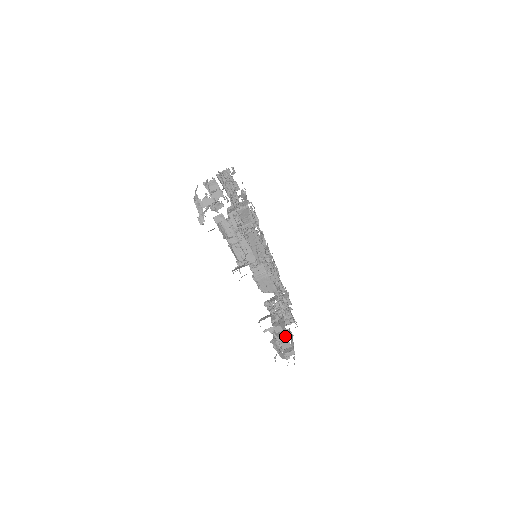
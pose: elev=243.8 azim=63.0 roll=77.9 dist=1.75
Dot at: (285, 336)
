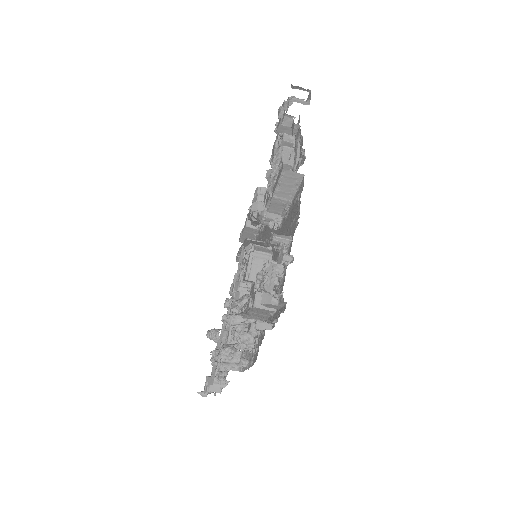
Dot at: occluded
